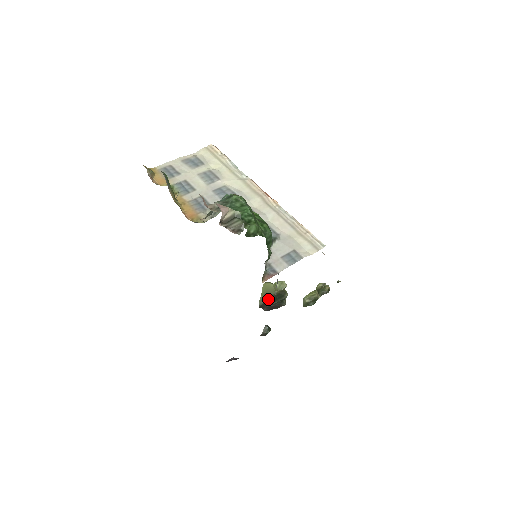
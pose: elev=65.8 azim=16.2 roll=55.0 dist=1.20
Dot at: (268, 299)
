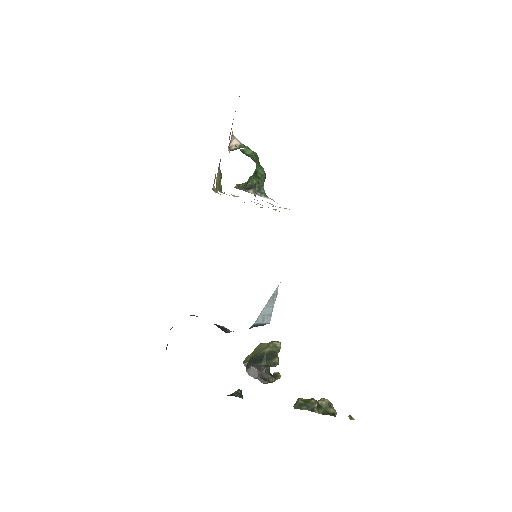
Dot at: (256, 357)
